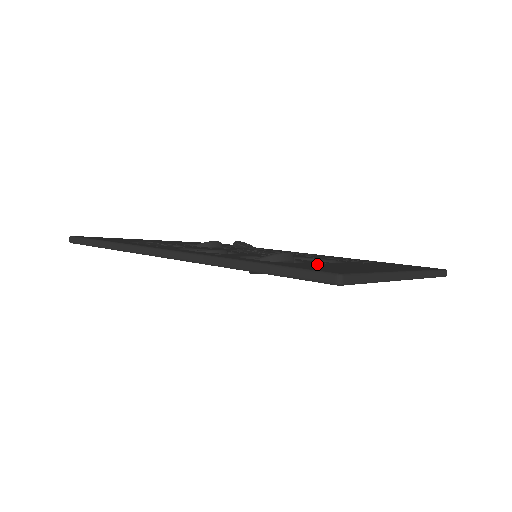
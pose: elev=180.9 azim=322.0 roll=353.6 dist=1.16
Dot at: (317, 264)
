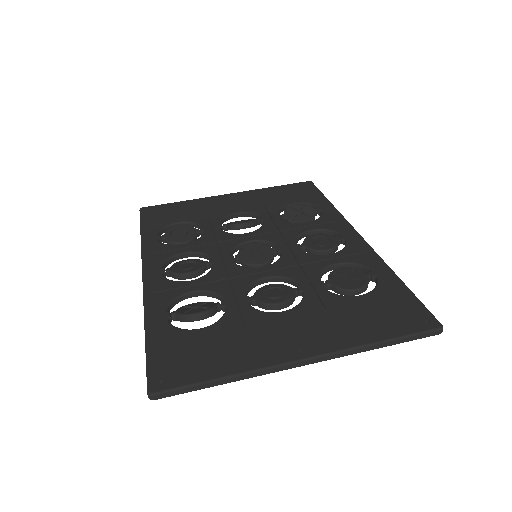
Dot at: (214, 332)
